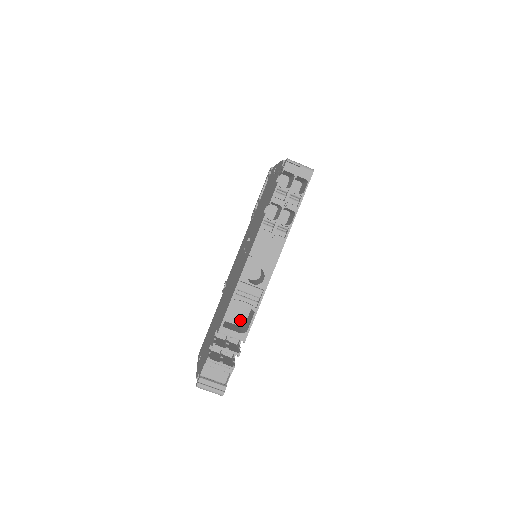
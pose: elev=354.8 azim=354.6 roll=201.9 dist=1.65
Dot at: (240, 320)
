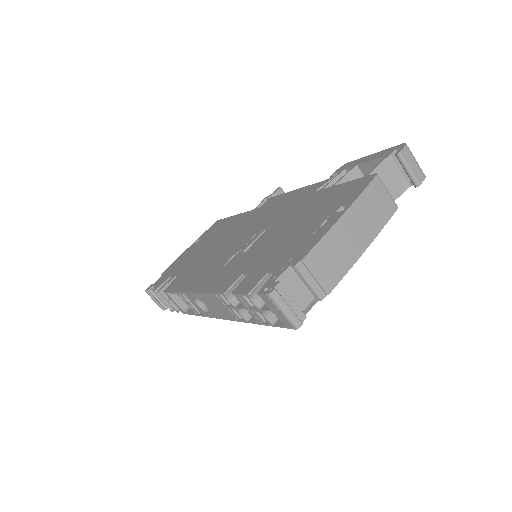
Dot at: occluded
